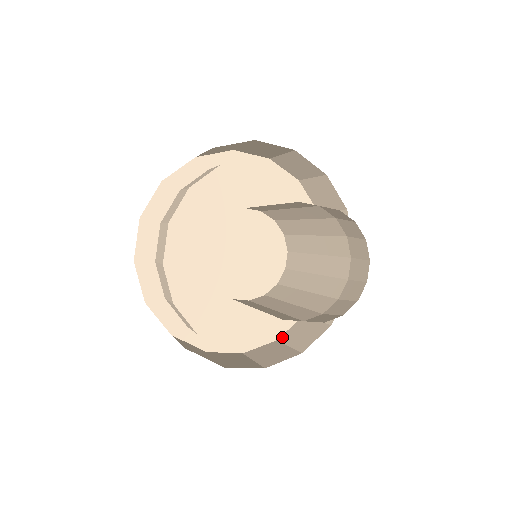
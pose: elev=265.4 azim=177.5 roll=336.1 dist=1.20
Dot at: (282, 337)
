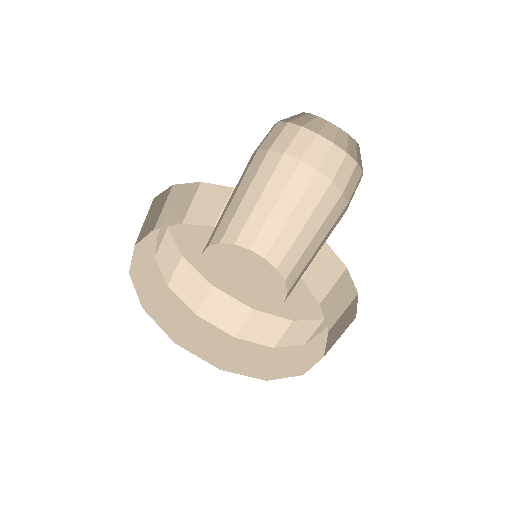
Dot at: (326, 350)
